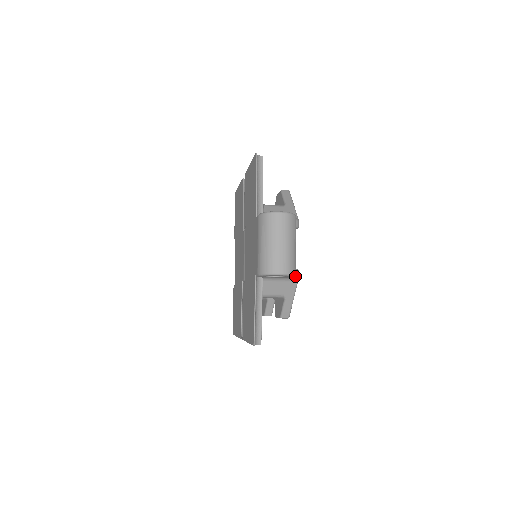
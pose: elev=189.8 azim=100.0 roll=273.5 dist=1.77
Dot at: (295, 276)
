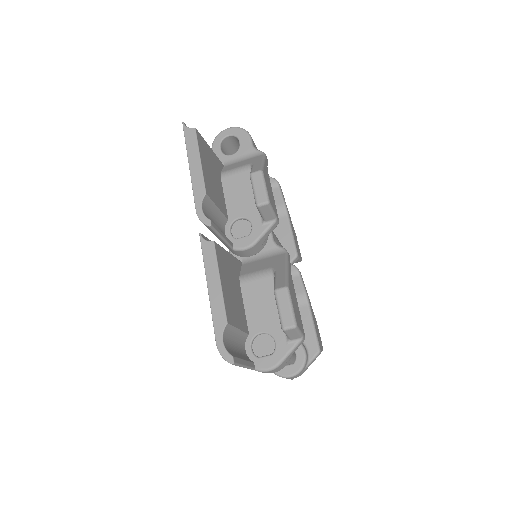
Dot at: (258, 150)
